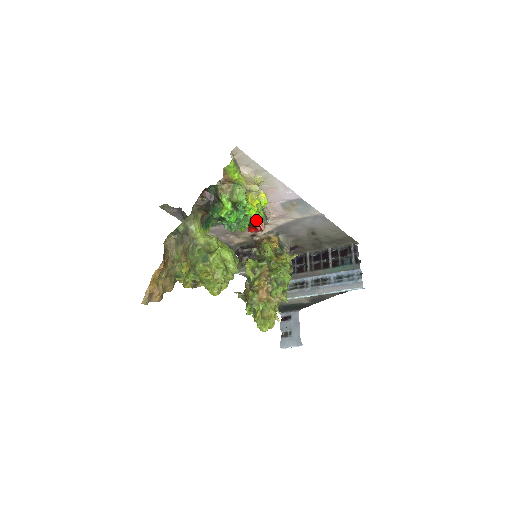
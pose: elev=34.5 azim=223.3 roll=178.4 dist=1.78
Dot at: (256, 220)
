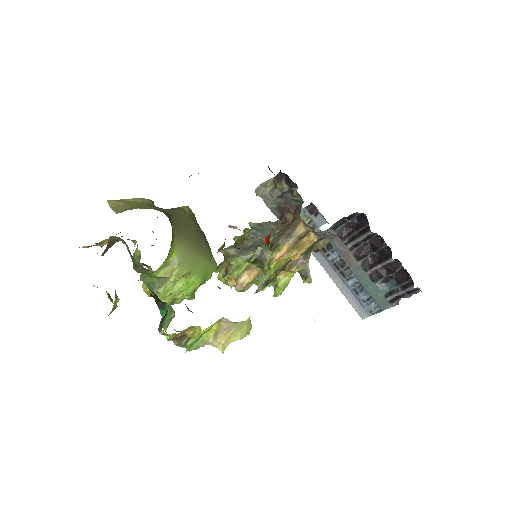
Dot at: occluded
